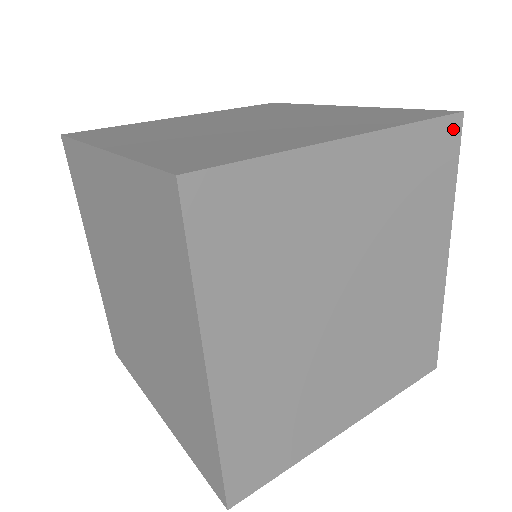
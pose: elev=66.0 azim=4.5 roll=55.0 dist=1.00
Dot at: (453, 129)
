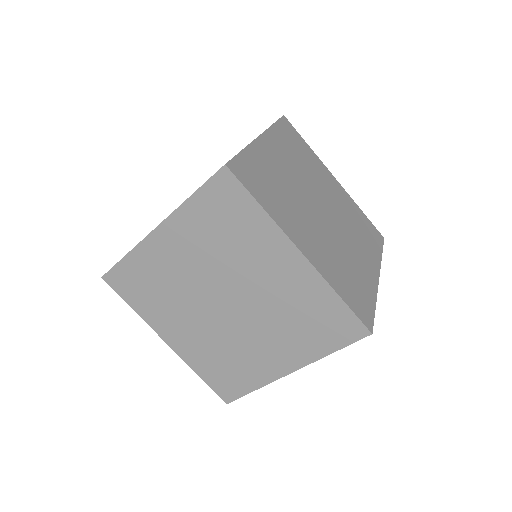
Dot at: (357, 331)
